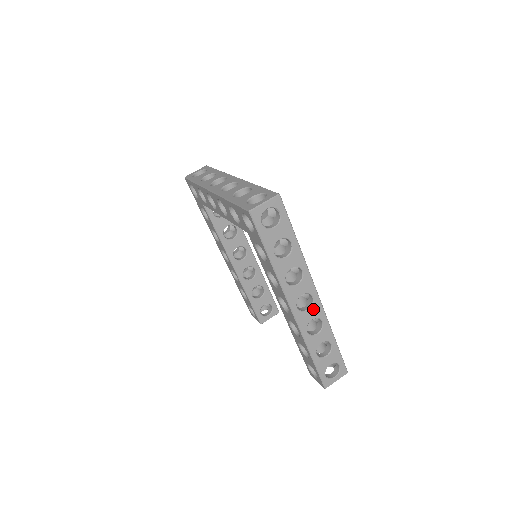
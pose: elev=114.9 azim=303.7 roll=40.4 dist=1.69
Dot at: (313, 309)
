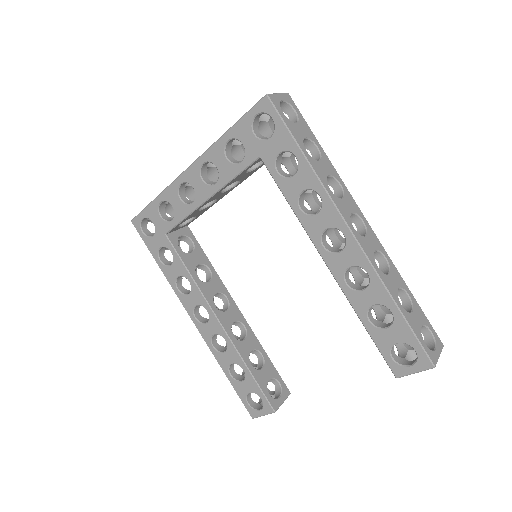
Dot at: (370, 237)
